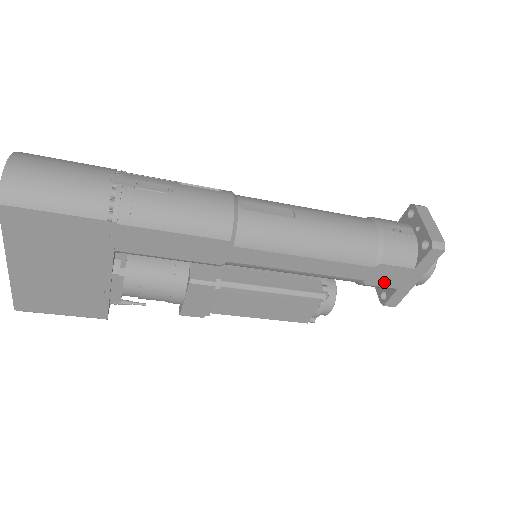
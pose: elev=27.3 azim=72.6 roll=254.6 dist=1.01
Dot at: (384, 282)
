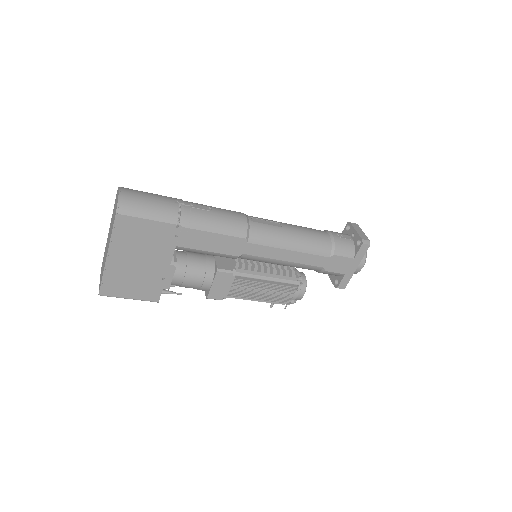
Dot at: (336, 269)
